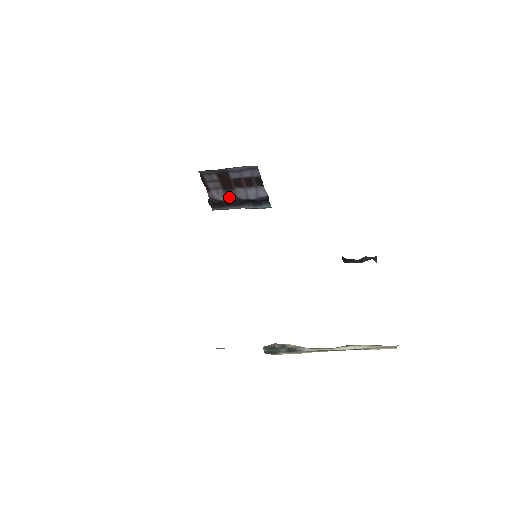
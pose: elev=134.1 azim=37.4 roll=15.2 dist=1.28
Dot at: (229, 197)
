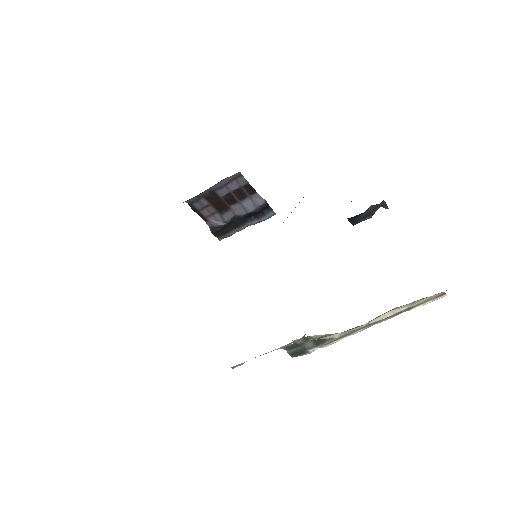
Dot at: (228, 219)
